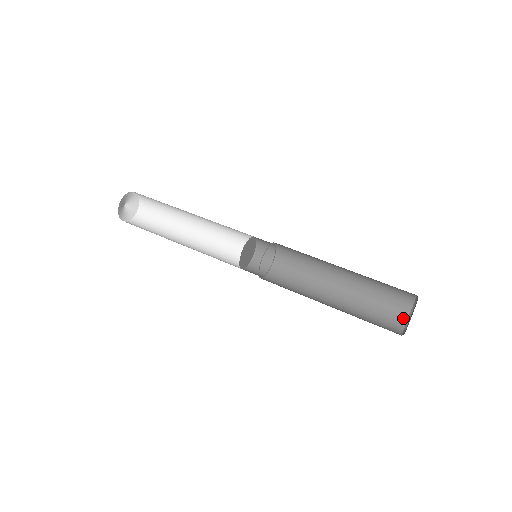
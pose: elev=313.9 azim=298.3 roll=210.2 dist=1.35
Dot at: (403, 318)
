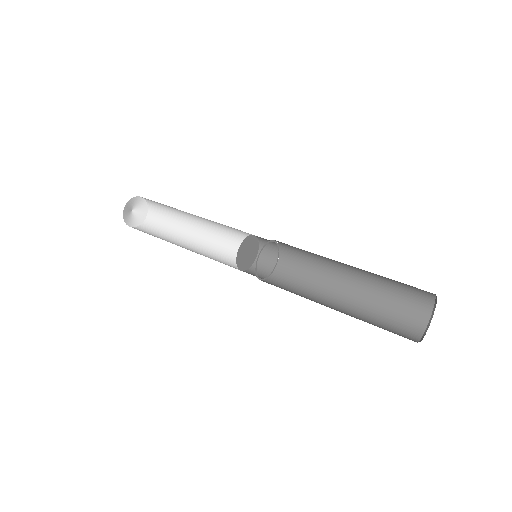
Dot at: (424, 319)
